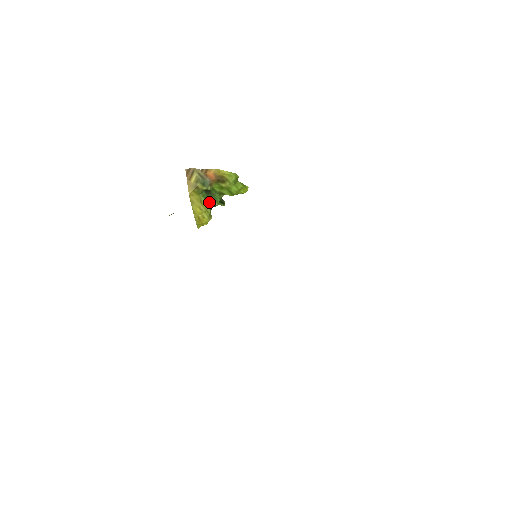
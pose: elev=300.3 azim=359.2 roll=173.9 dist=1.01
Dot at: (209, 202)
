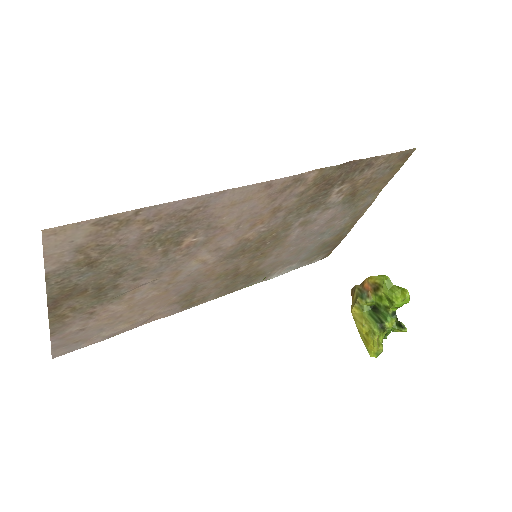
Dot at: (376, 320)
